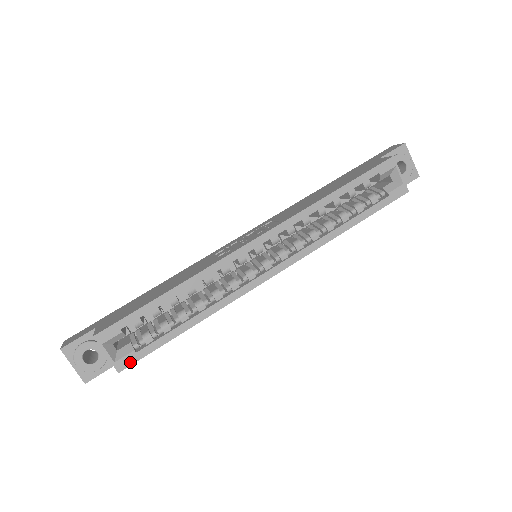
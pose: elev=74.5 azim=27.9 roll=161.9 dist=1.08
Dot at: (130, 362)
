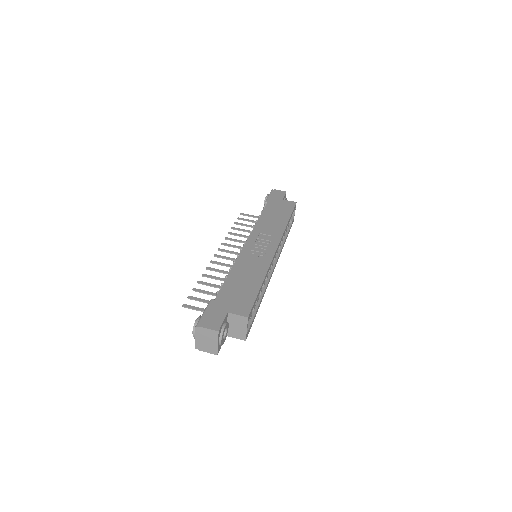
Dot at: occluded
